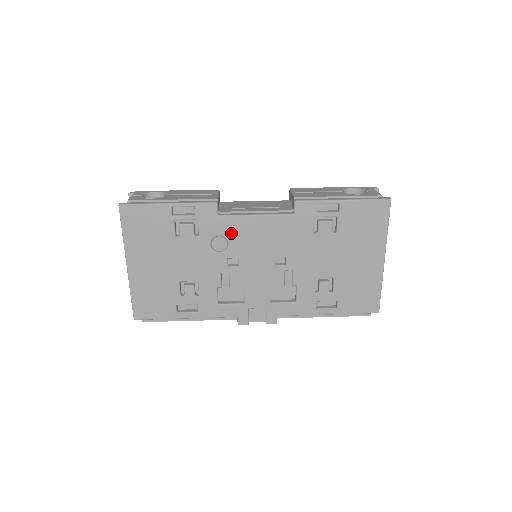
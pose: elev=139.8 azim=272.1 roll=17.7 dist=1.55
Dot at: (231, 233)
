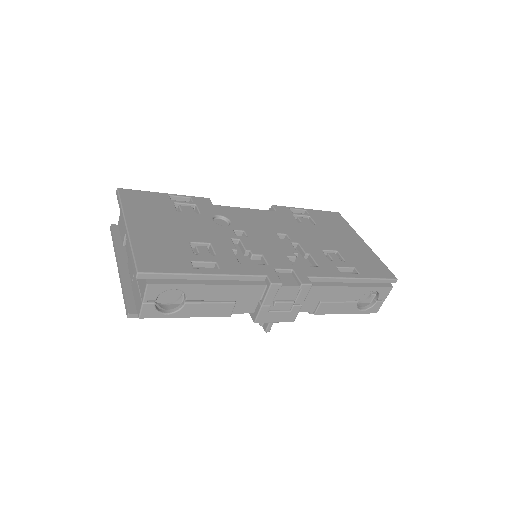
Dot at: (229, 215)
